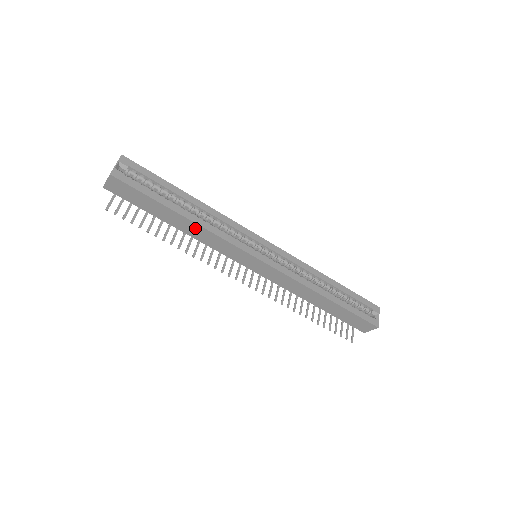
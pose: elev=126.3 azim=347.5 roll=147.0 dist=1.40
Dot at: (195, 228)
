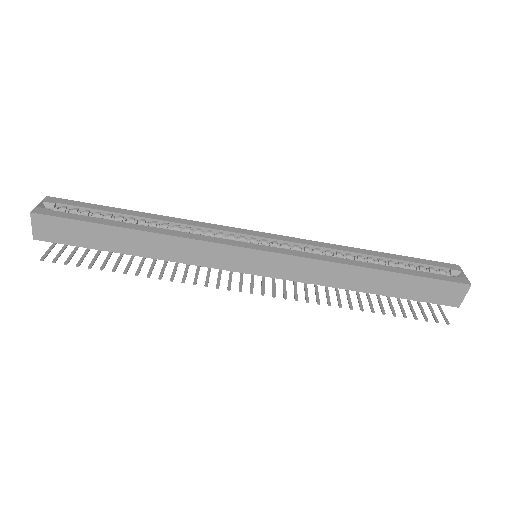
Dot at: (159, 242)
